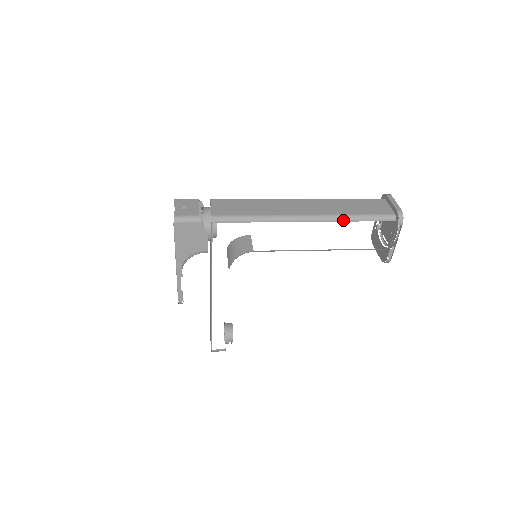
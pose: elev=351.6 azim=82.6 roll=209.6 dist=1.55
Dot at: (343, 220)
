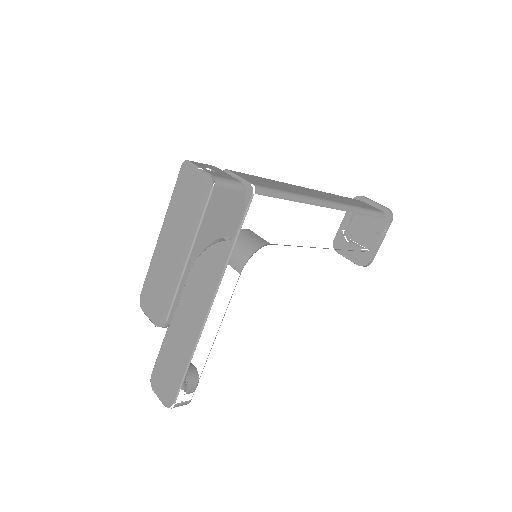
Dot at: (355, 211)
